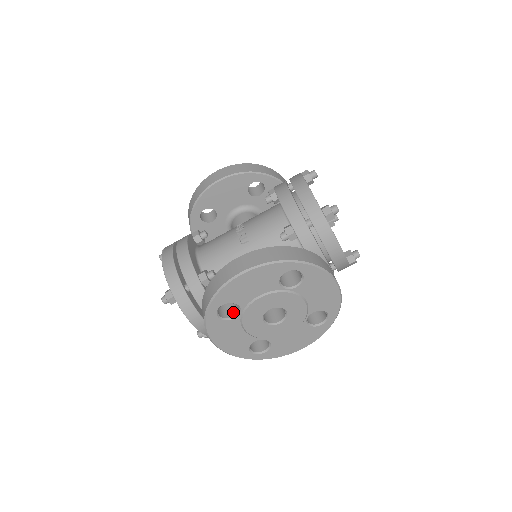
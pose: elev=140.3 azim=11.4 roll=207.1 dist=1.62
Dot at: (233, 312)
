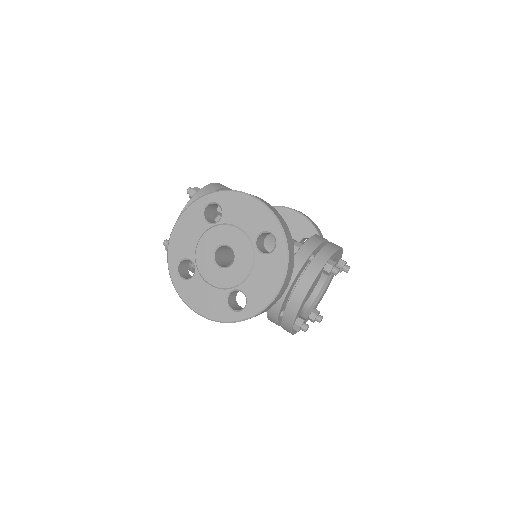
Dot at: (212, 222)
